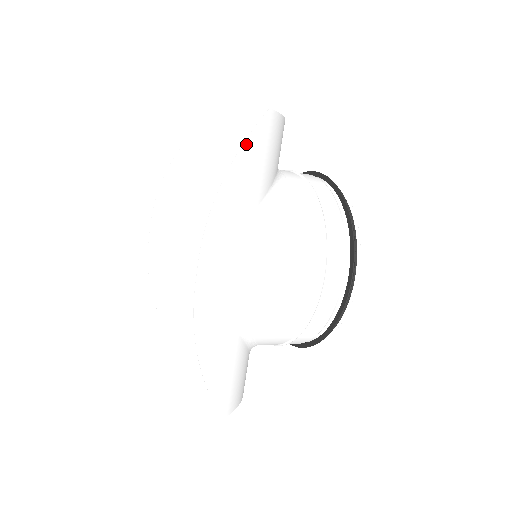
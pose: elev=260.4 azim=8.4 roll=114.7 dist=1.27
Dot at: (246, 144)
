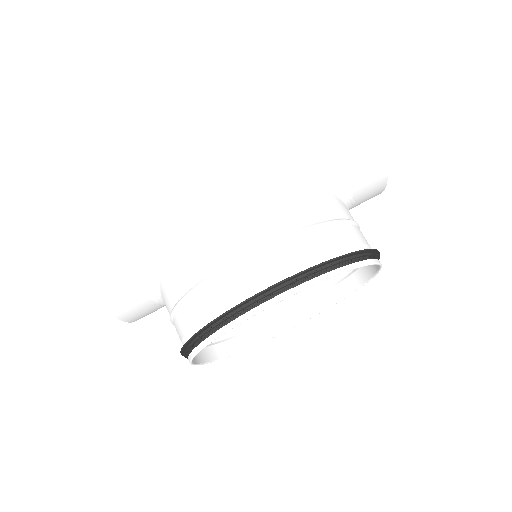
Dot at: (321, 93)
